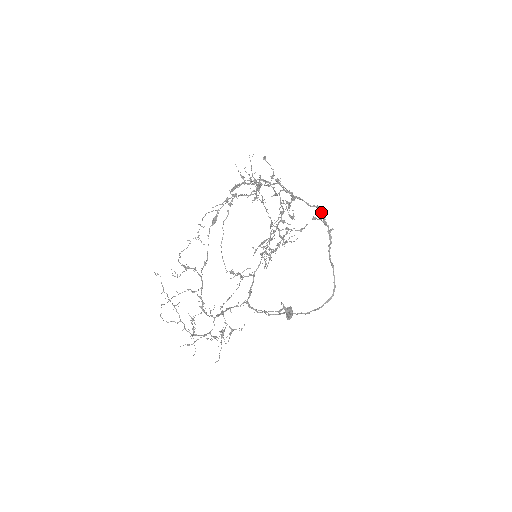
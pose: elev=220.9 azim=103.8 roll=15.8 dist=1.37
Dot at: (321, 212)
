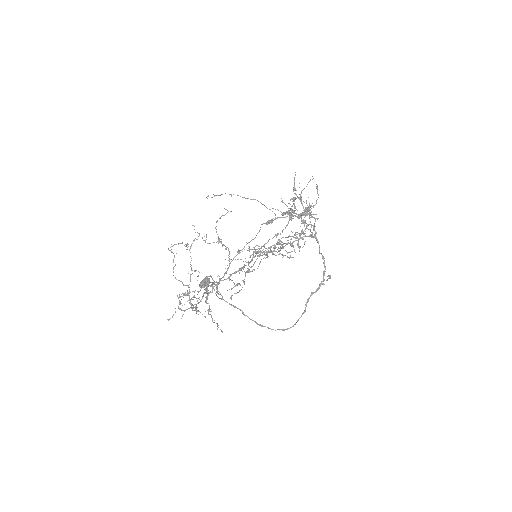
Dot at: occluded
